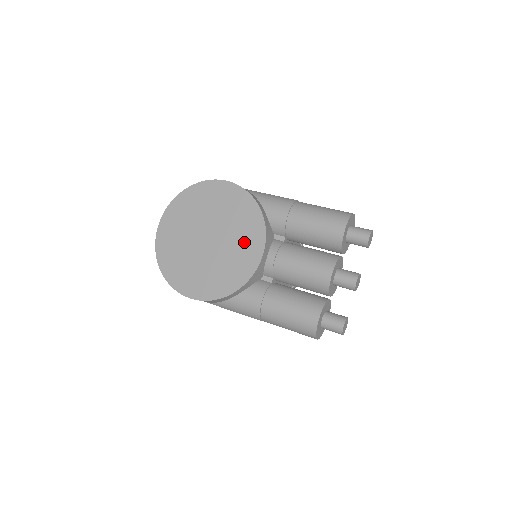
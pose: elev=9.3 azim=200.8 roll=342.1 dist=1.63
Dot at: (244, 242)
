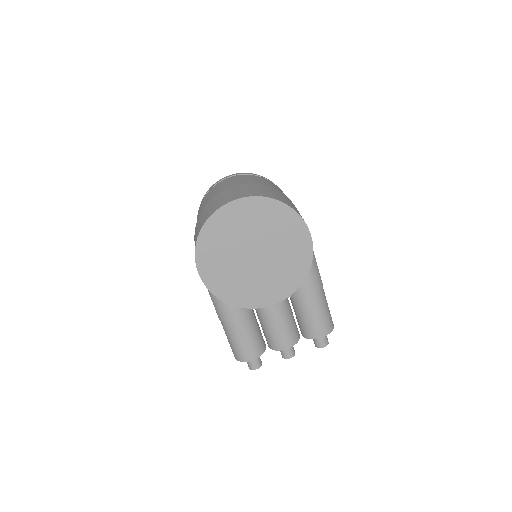
Dot at: (272, 286)
